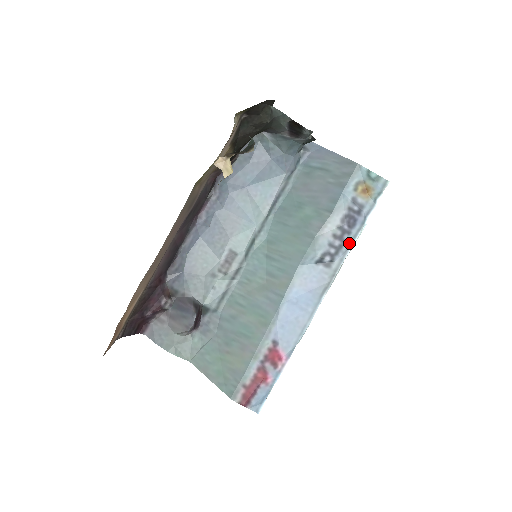
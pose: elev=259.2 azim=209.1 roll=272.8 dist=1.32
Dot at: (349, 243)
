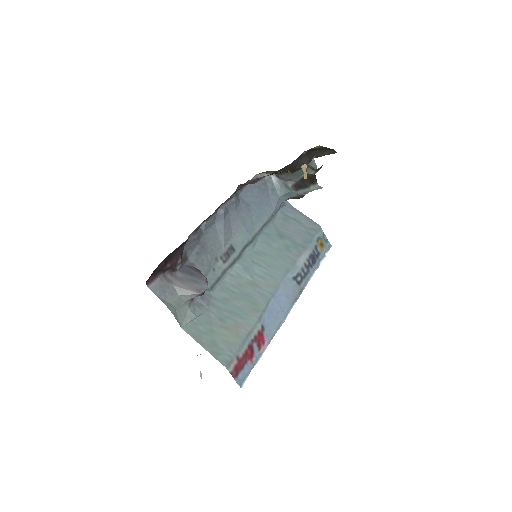
Dot at: (311, 274)
